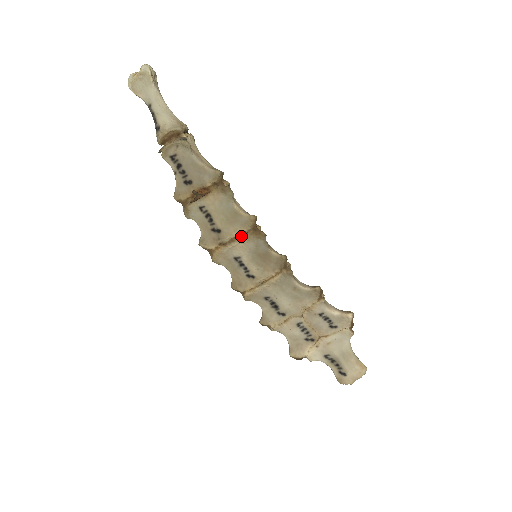
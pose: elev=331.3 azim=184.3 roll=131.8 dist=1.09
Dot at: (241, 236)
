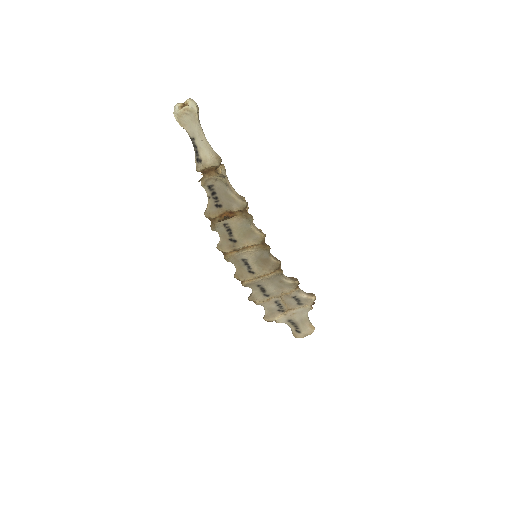
Dot at: (252, 247)
